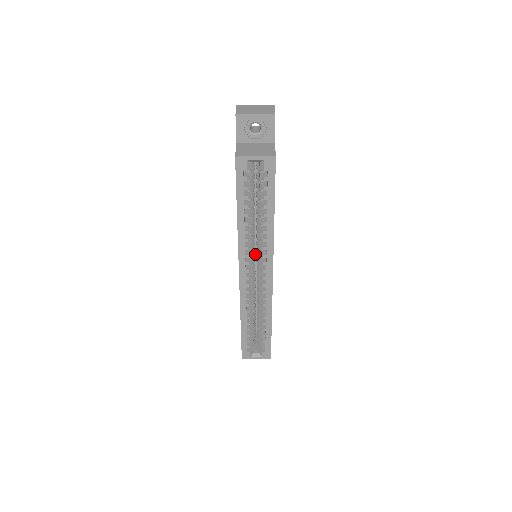
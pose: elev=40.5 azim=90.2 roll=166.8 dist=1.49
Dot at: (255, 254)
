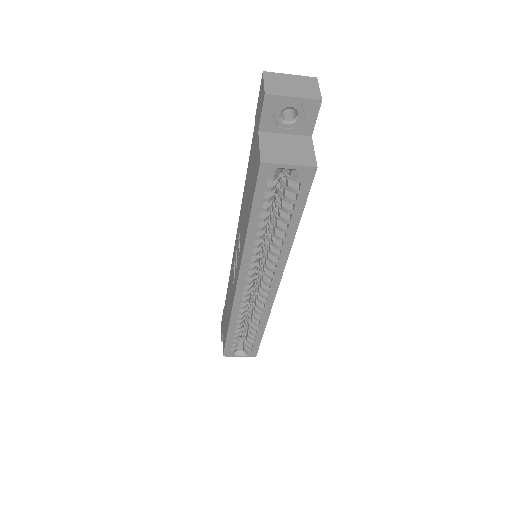
Dot at: occluded
